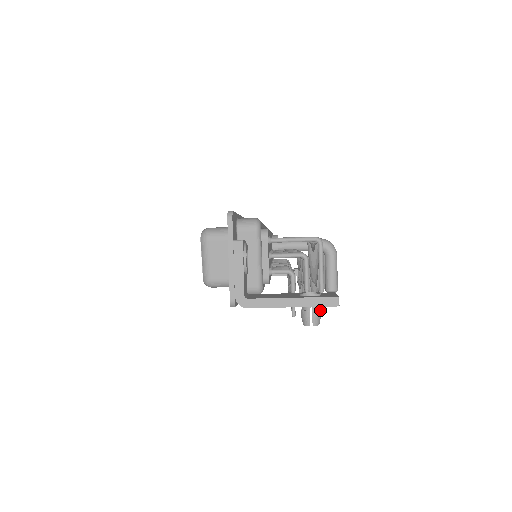
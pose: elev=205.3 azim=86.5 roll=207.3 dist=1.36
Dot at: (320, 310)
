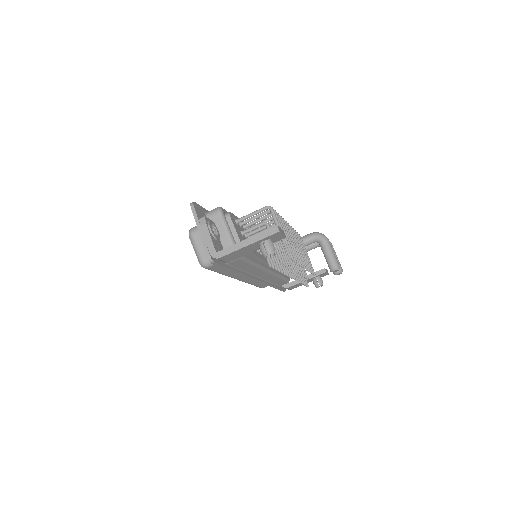
Dot at: (272, 243)
